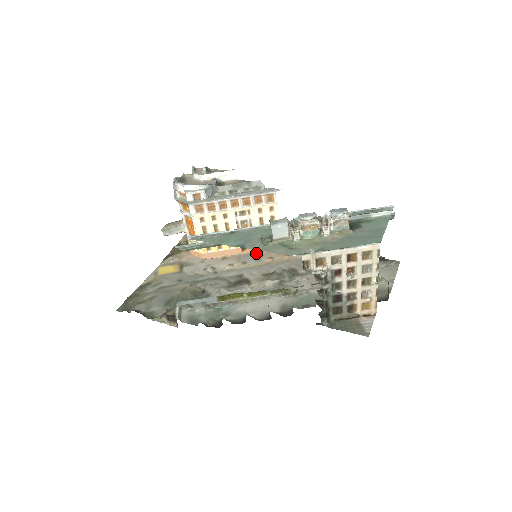
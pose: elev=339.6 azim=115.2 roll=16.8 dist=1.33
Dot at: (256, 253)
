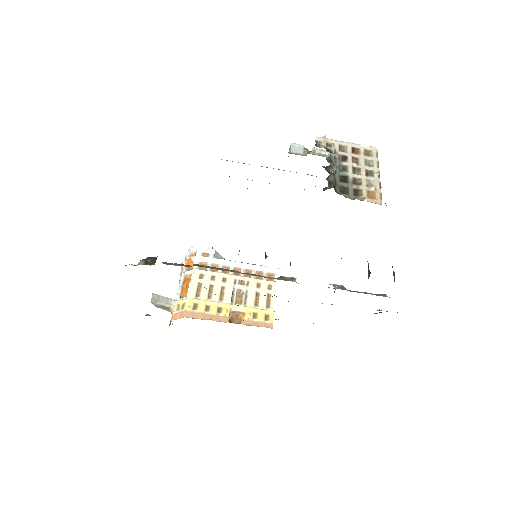
Dot at: (244, 323)
